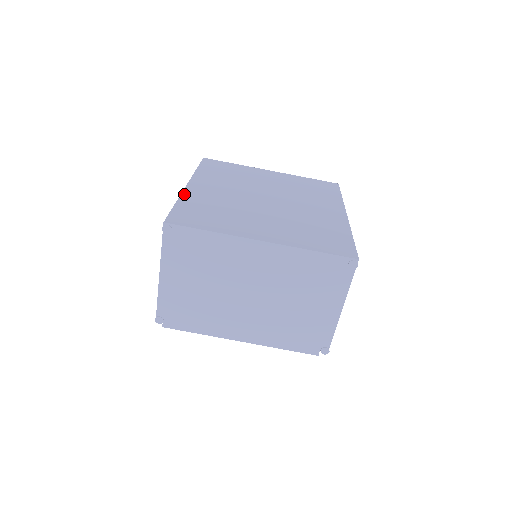
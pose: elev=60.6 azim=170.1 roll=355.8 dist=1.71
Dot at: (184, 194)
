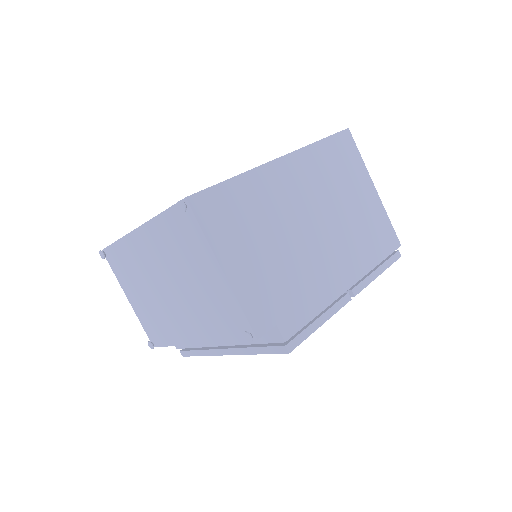
Dot at: occluded
